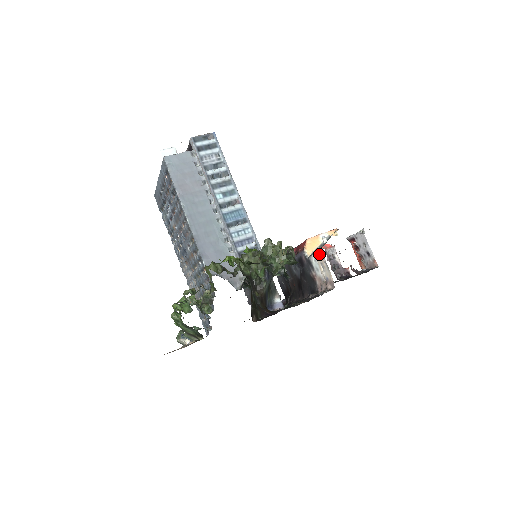
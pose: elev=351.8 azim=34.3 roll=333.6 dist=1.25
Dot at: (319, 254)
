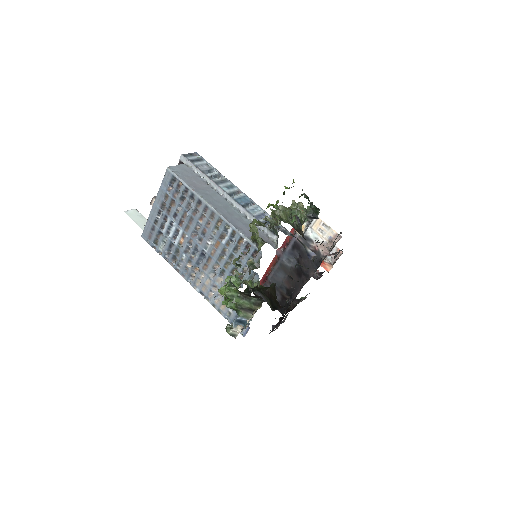
Dot at: (315, 222)
